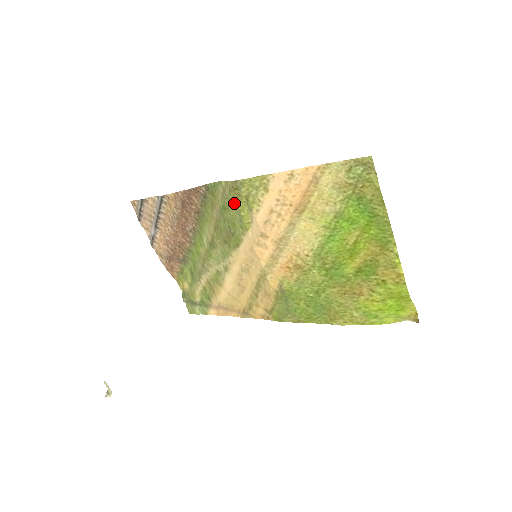
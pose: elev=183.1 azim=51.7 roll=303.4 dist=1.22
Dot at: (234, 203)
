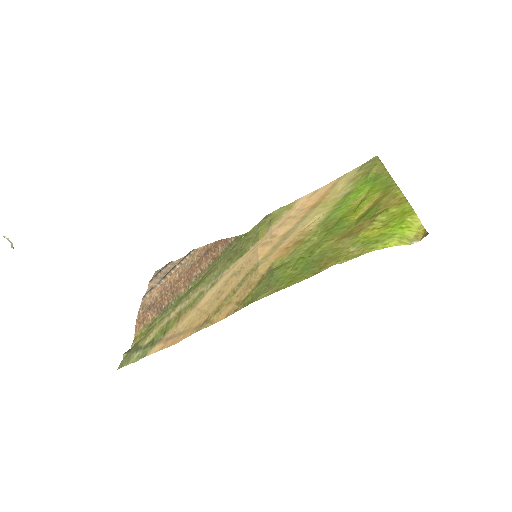
Dot at: (257, 229)
